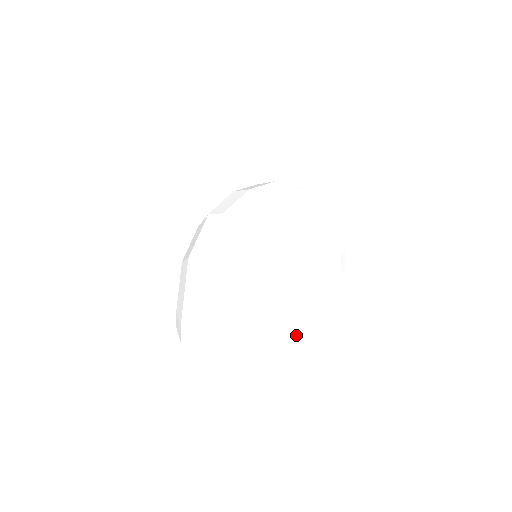
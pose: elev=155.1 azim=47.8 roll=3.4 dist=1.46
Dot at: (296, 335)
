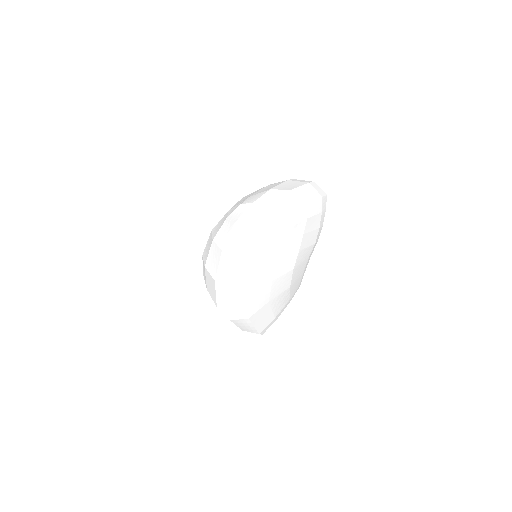
Dot at: (302, 275)
